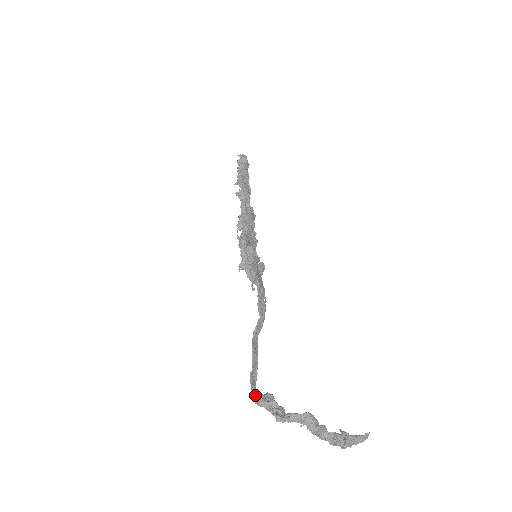
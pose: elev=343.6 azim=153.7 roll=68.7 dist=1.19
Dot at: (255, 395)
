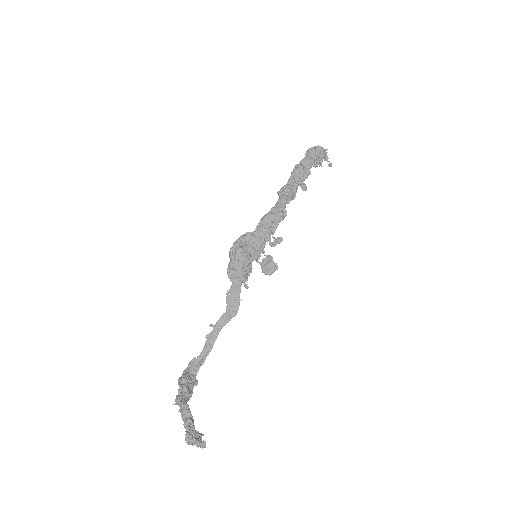
Dot at: (181, 376)
